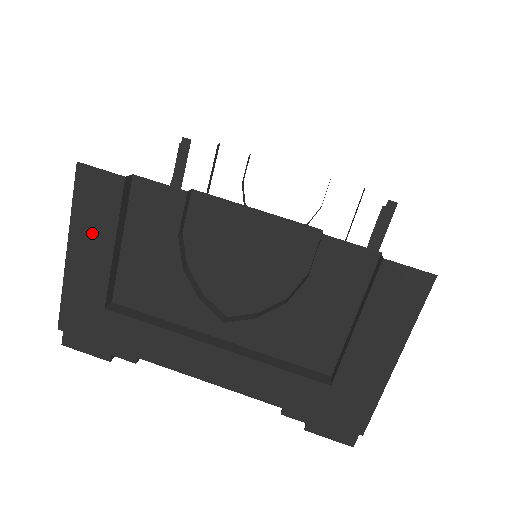
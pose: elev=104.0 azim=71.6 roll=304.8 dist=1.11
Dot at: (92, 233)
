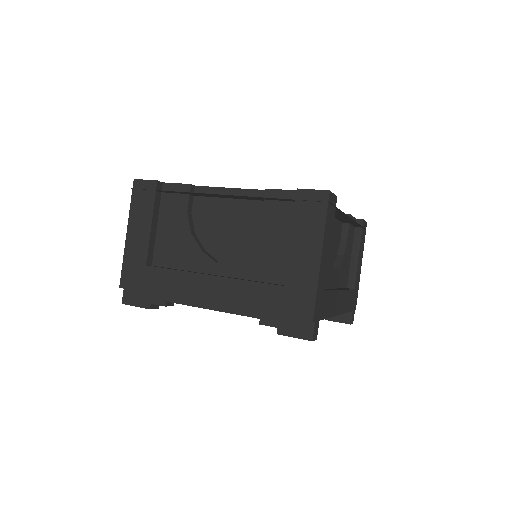
Dot at: (140, 218)
